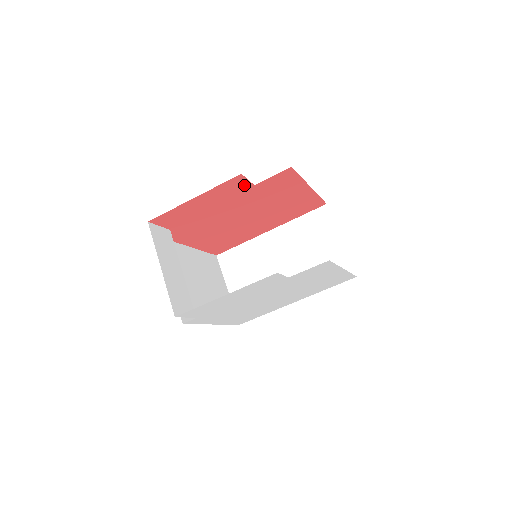
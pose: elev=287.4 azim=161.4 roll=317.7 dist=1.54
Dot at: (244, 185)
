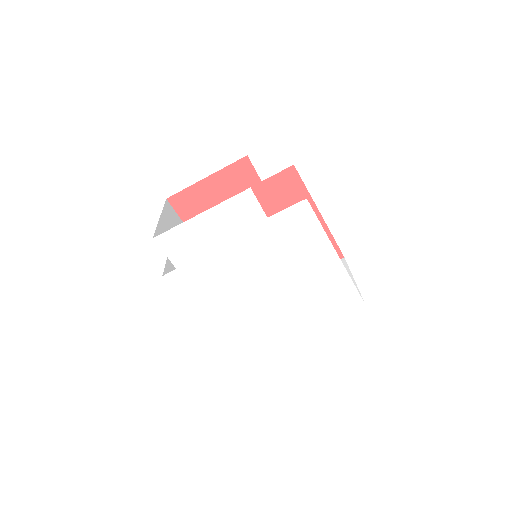
Dot at: (252, 177)
